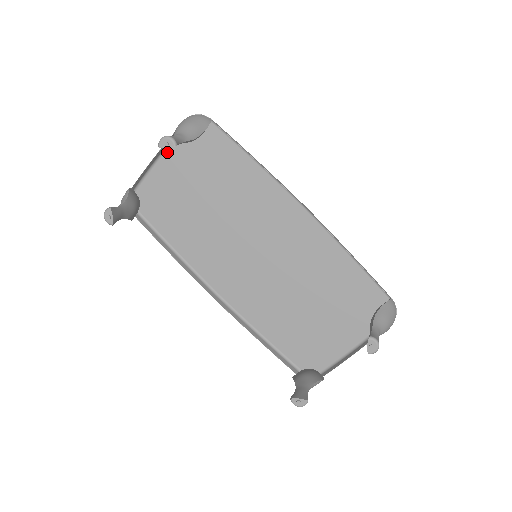
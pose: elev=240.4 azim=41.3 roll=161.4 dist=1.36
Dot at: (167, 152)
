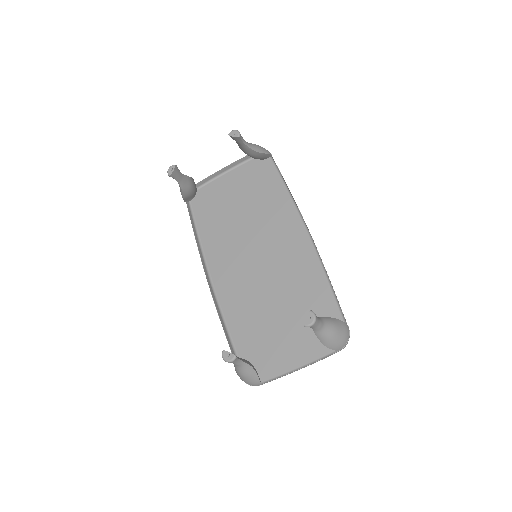
Dot at: (232, 171)
